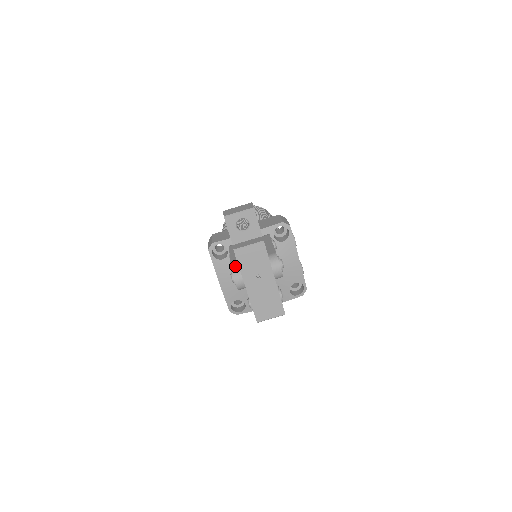
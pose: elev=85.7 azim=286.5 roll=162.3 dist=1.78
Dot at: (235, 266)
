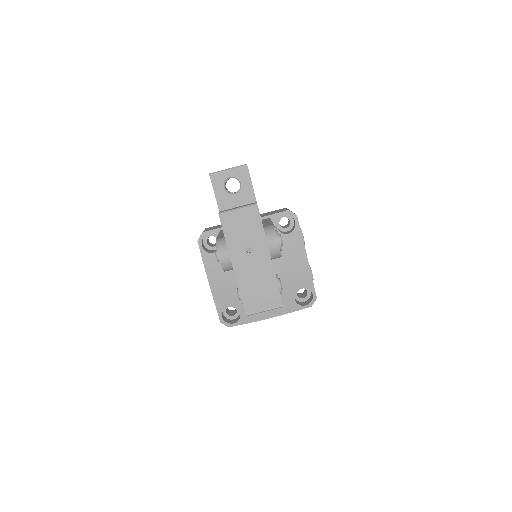
Dot at: (221, 239)
